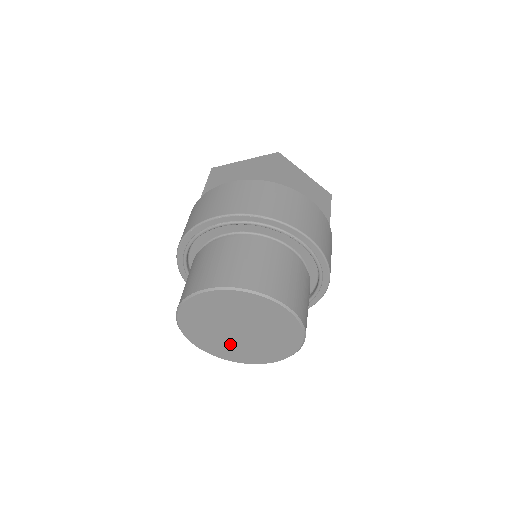
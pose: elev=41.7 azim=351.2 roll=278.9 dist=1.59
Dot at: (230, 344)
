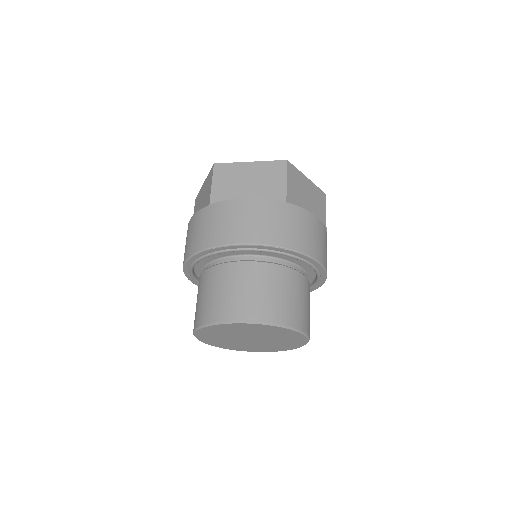
Dot at: (237, 344)
